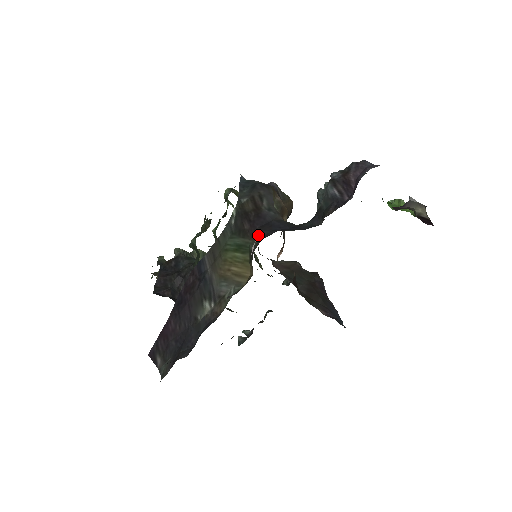
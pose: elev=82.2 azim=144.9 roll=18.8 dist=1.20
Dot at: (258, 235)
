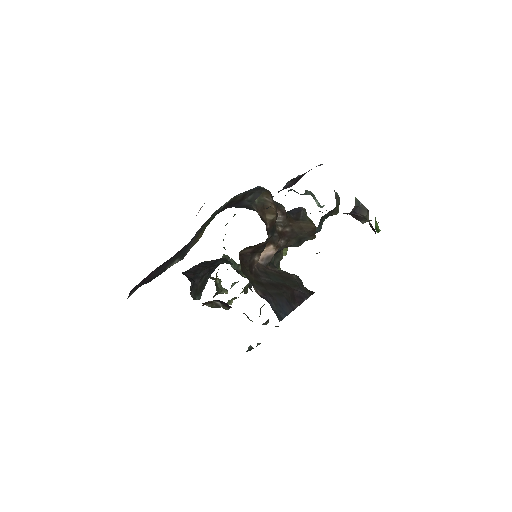
Dot at: occluded
